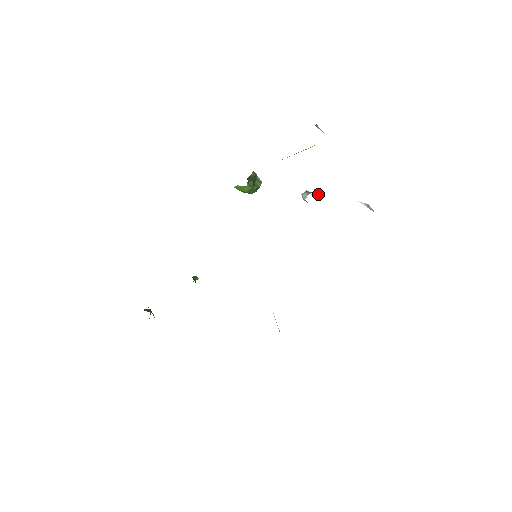
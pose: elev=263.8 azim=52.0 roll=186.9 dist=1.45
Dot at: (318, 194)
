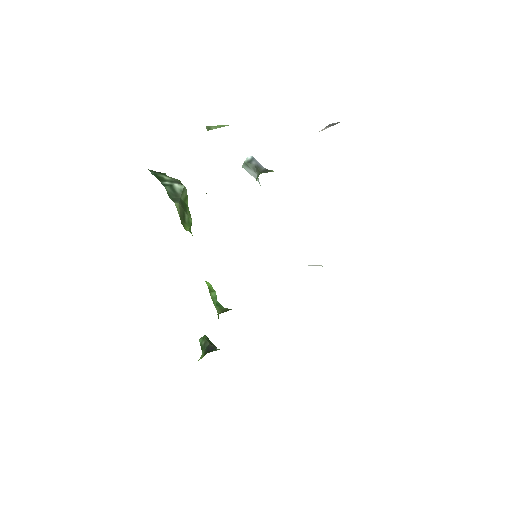
Dot at: occluded
